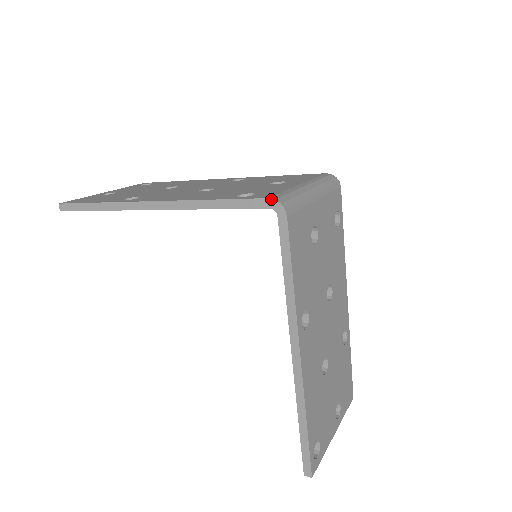
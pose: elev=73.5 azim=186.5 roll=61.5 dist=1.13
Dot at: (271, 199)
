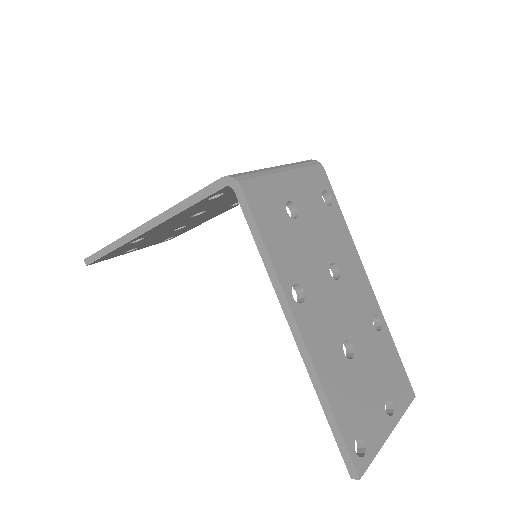
Dot at: (224, 177)
